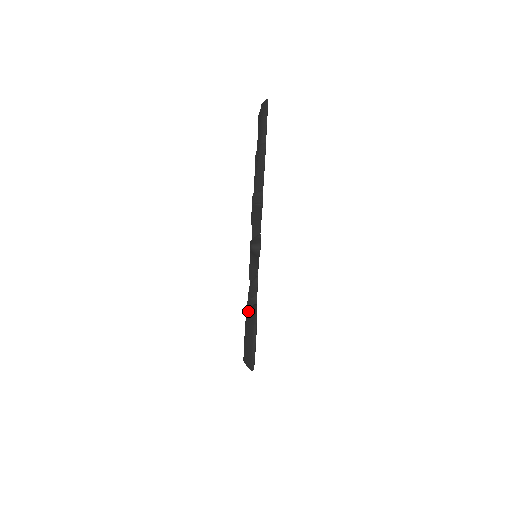
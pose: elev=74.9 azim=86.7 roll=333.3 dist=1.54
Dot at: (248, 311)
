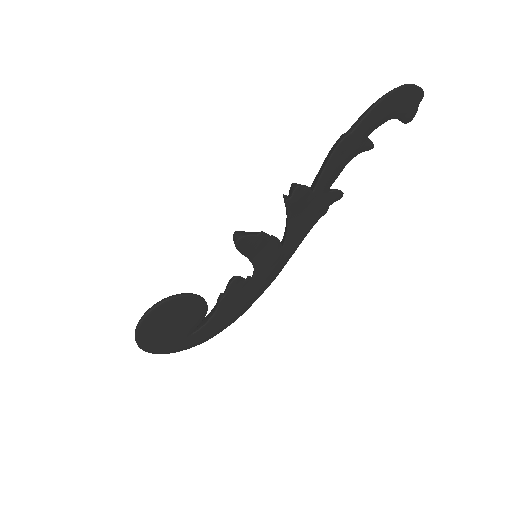
Dot at: occluded
